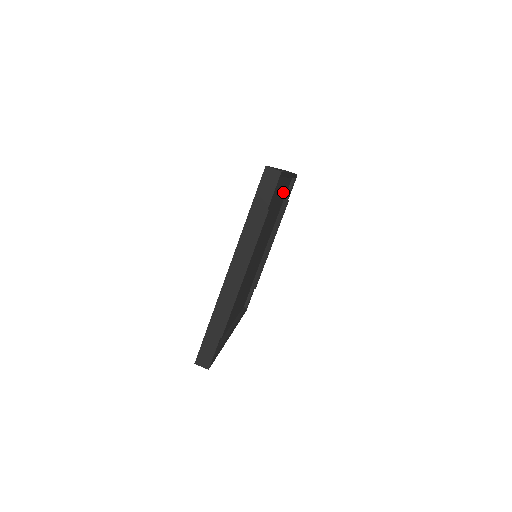
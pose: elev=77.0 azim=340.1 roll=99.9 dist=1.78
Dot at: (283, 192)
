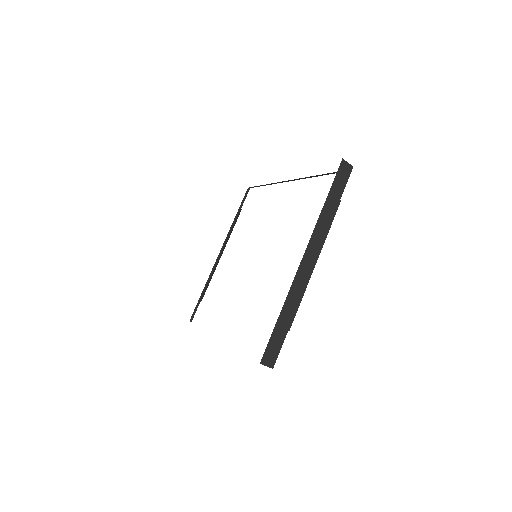
Dot at: occluded
